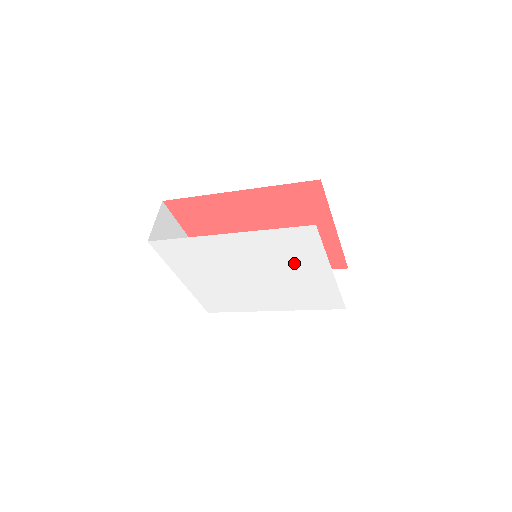
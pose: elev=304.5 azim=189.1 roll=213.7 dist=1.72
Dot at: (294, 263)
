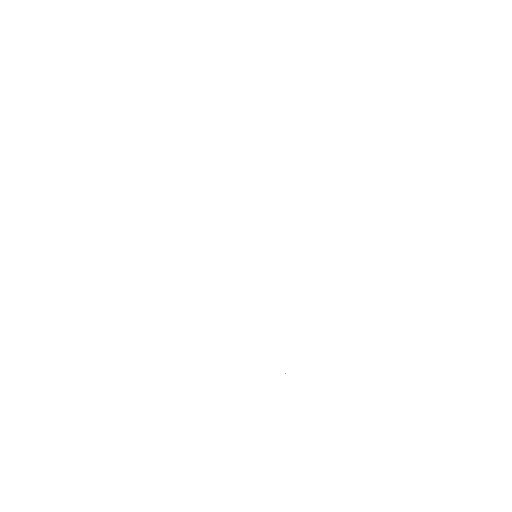
Dot at: (285, 186)
